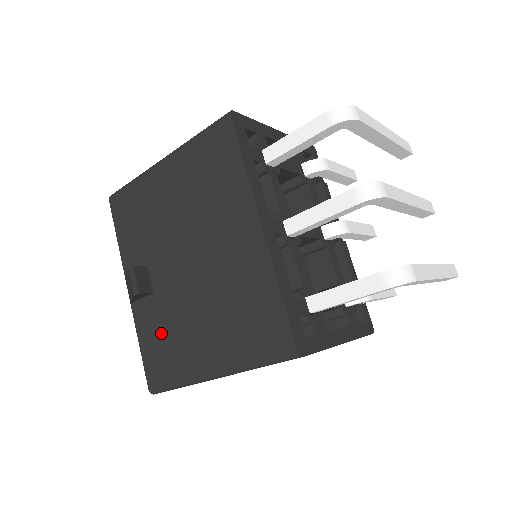
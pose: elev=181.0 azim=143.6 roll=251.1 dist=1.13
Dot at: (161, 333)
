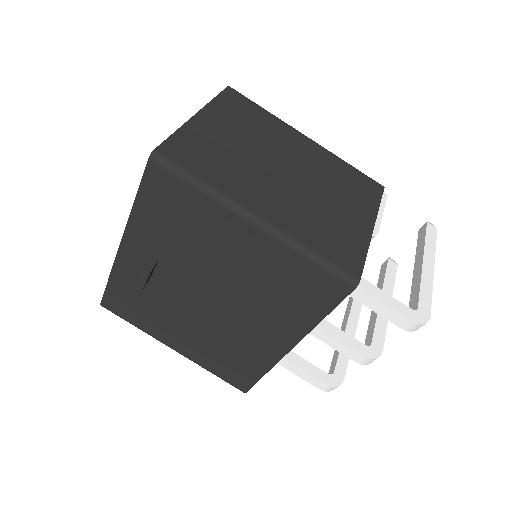
Dot at: (140, 298)
